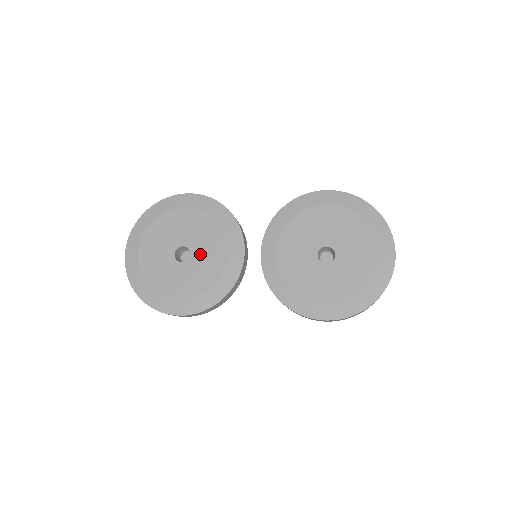
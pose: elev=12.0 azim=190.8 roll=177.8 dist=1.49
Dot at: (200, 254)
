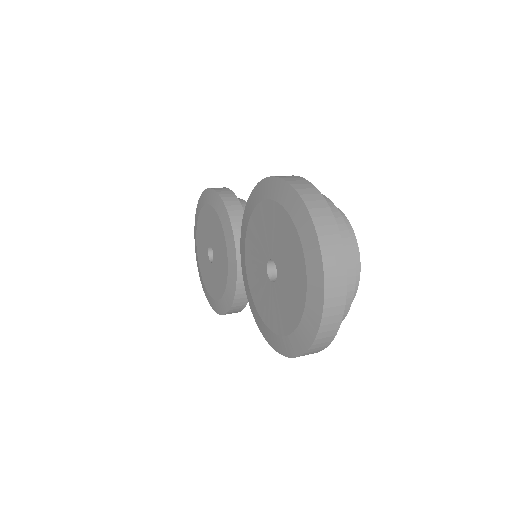
Dot at: (217, 256)
